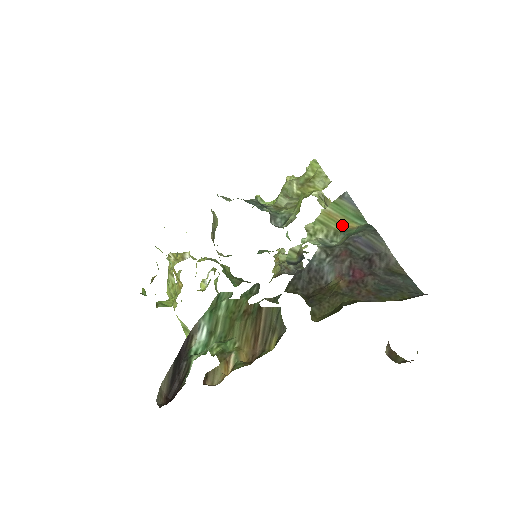
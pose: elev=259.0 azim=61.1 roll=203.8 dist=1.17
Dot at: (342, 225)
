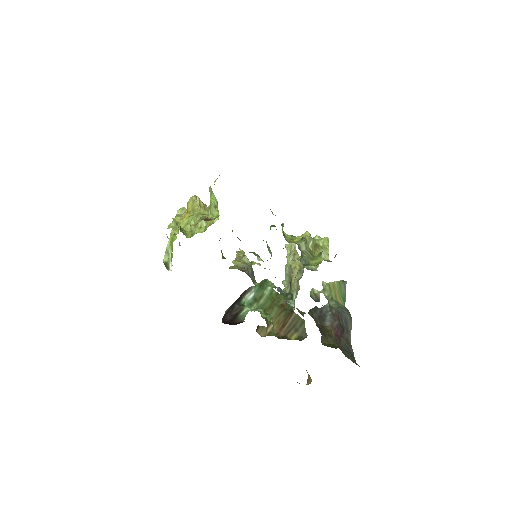
Dot at: (336, 297)
